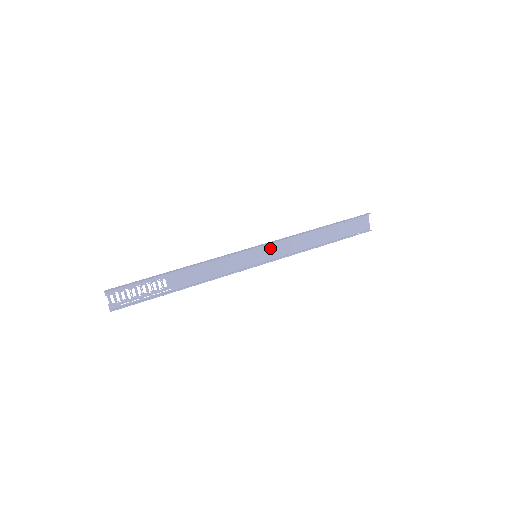
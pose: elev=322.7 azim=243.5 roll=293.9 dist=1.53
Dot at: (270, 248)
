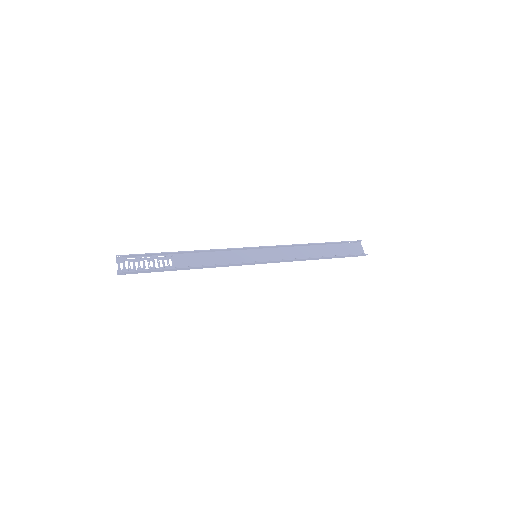
Dot at: (269, 253)
